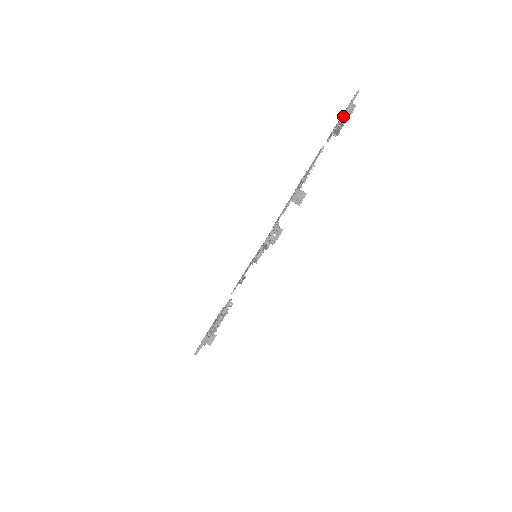
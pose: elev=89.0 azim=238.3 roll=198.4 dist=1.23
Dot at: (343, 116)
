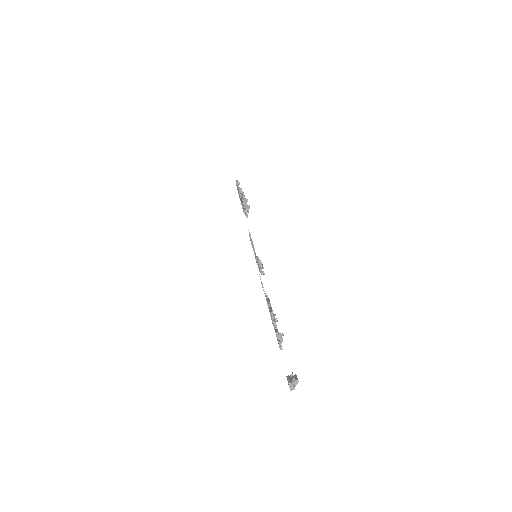
Dot at: occluded
